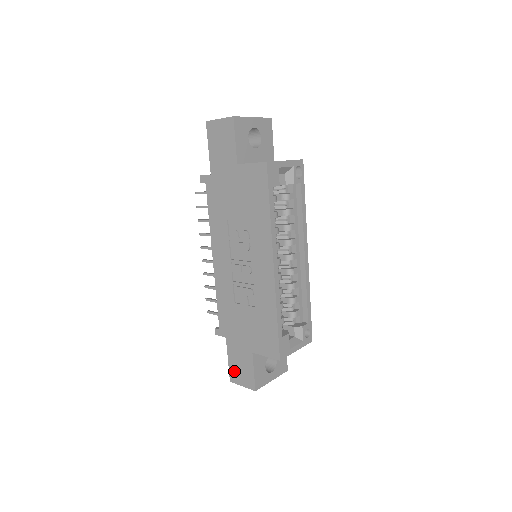
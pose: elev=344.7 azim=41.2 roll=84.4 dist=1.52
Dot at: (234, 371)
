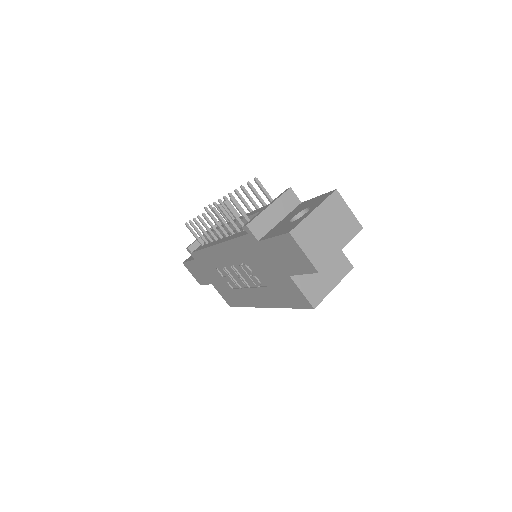
Dot at: (190, 267)
